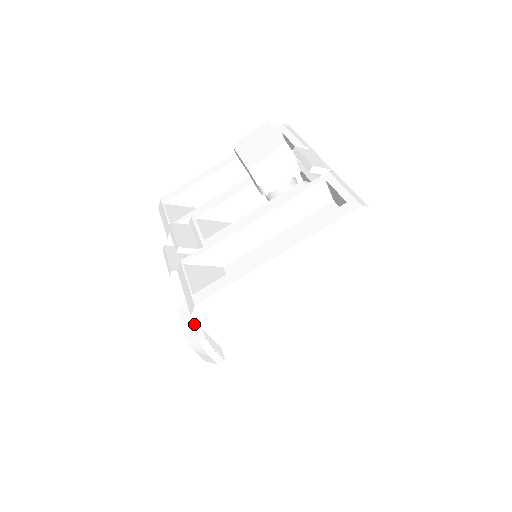
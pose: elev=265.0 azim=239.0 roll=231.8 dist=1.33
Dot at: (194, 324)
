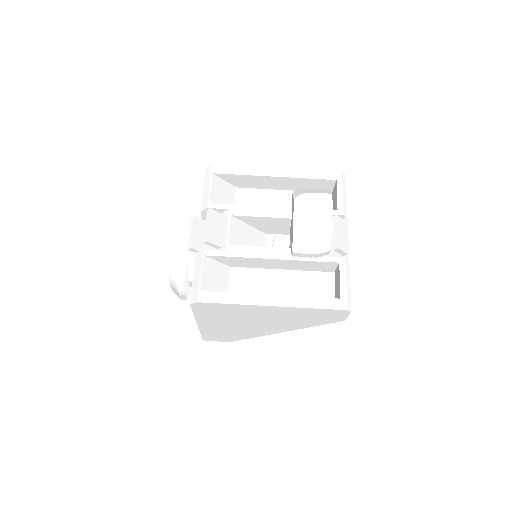
Dot at: (181, 266)
